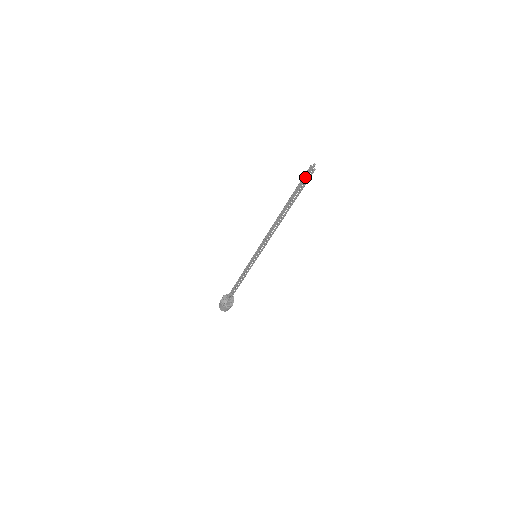
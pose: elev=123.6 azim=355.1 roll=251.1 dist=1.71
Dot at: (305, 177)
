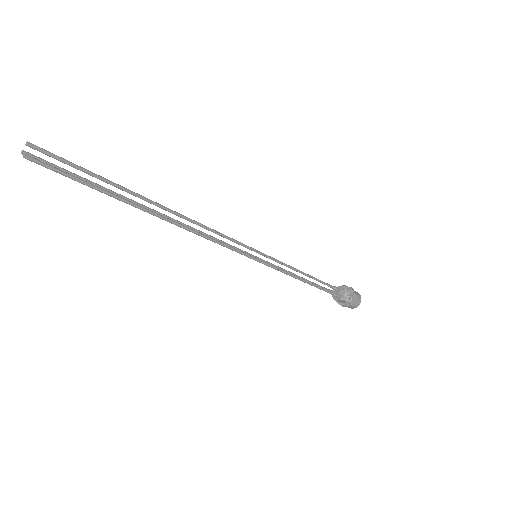
Dot at: (65, 163)
